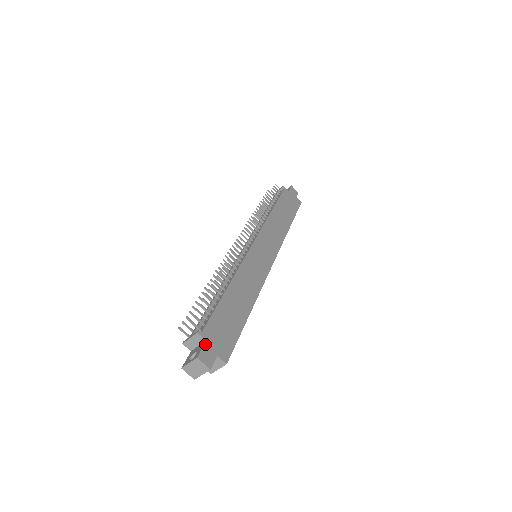
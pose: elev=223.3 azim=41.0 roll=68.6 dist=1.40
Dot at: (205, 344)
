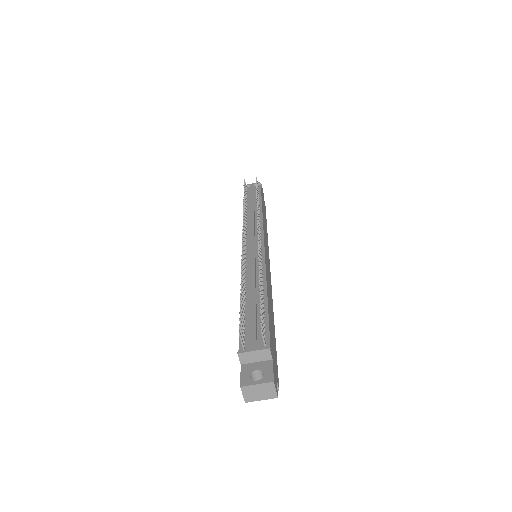
Dot at: (273, 364)
